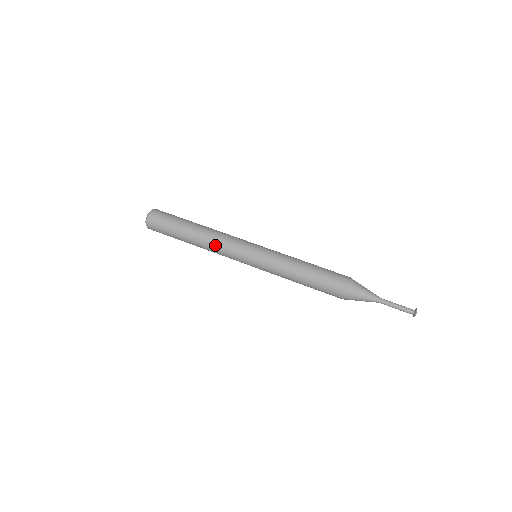
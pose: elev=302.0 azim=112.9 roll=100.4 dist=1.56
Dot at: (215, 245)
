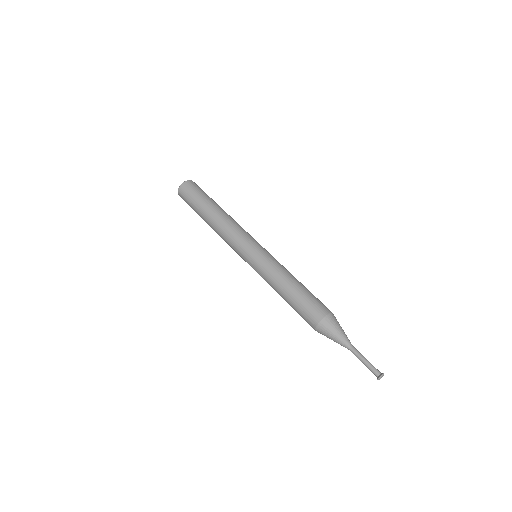
Dot at: (230, 224)
